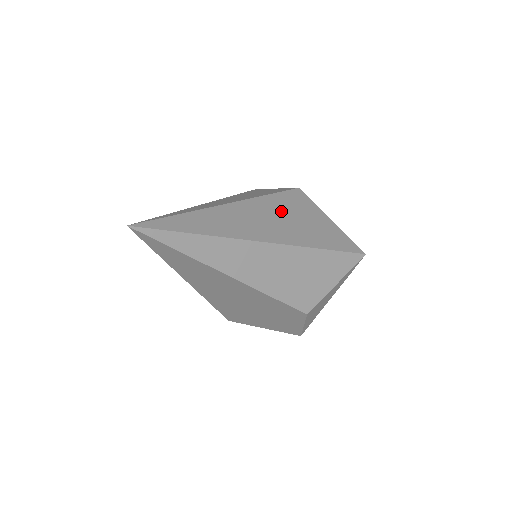
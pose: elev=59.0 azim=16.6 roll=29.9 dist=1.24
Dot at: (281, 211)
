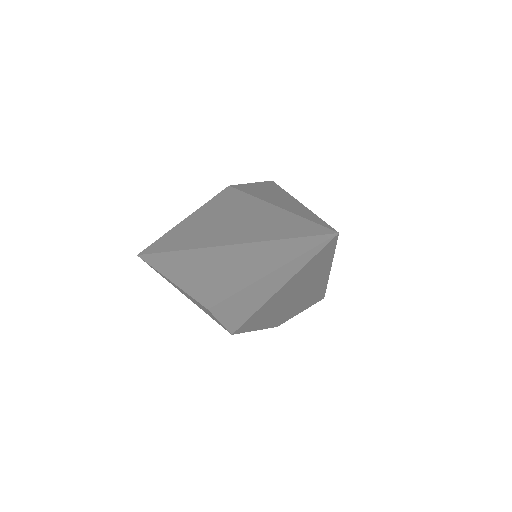
Dot at: occluded
